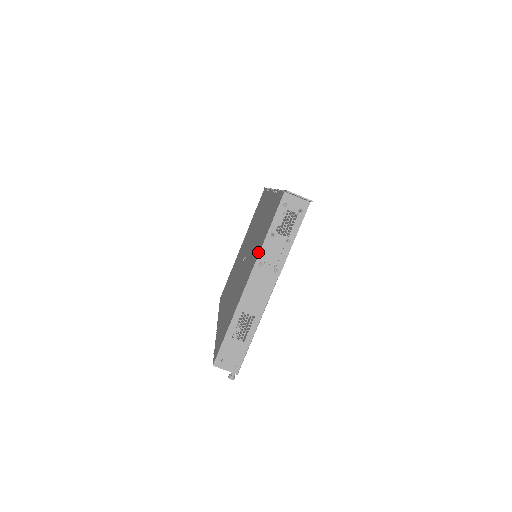
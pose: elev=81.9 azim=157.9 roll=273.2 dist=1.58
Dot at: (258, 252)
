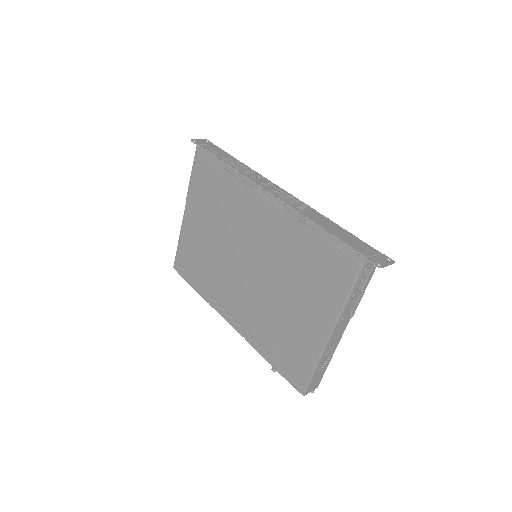
Dot at: (337, 309)
